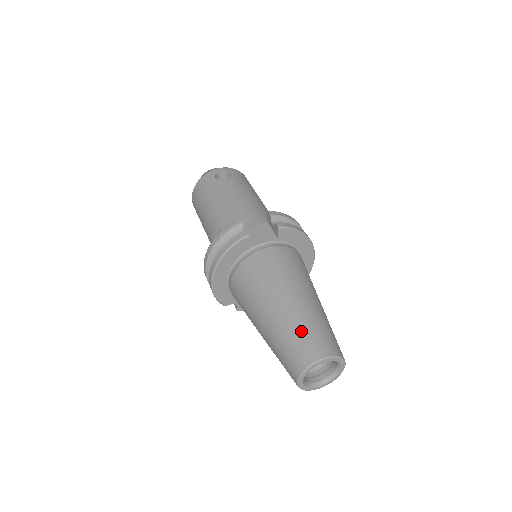
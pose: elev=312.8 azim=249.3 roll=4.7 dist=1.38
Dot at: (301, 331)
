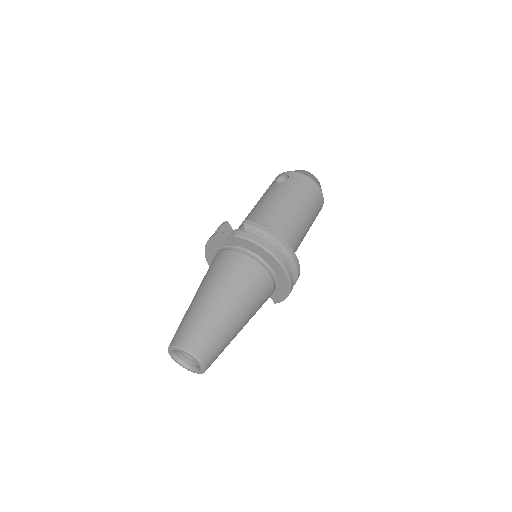
Dot at: (184, 321)
